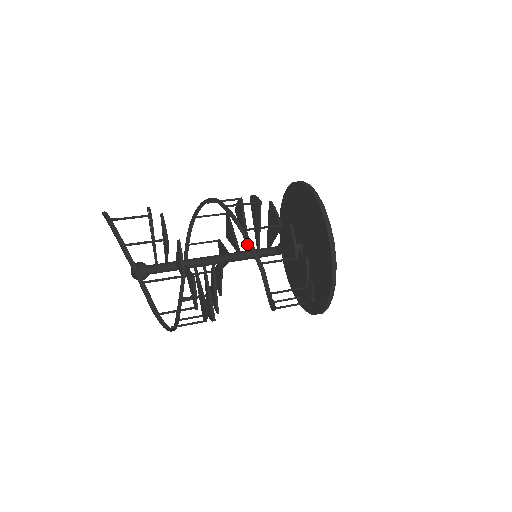
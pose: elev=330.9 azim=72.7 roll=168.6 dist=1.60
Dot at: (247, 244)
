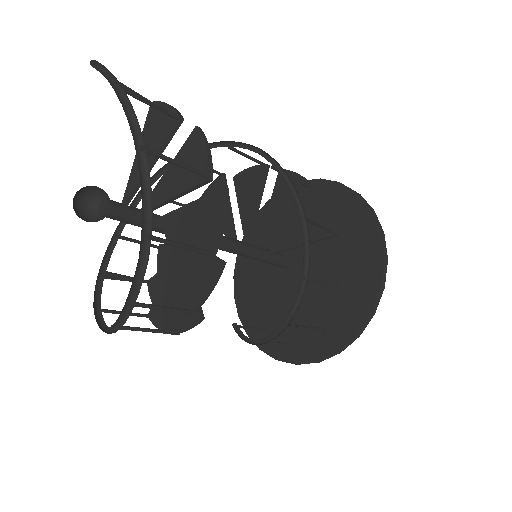
Dot at: (250, 234)
